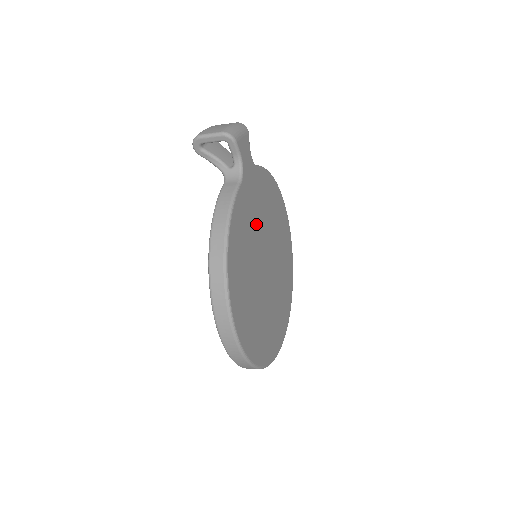
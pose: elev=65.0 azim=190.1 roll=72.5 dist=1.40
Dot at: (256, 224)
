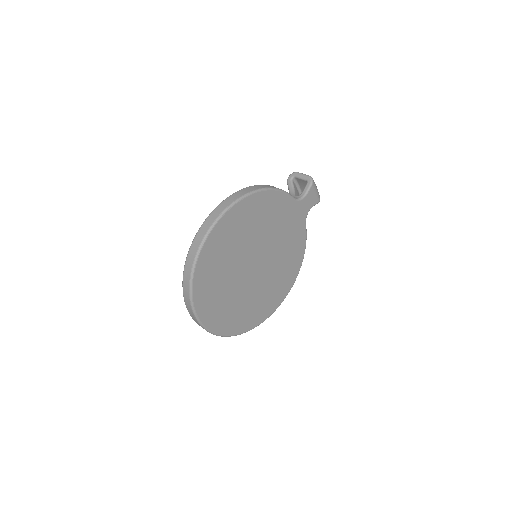
Dot at: (277, 234)
